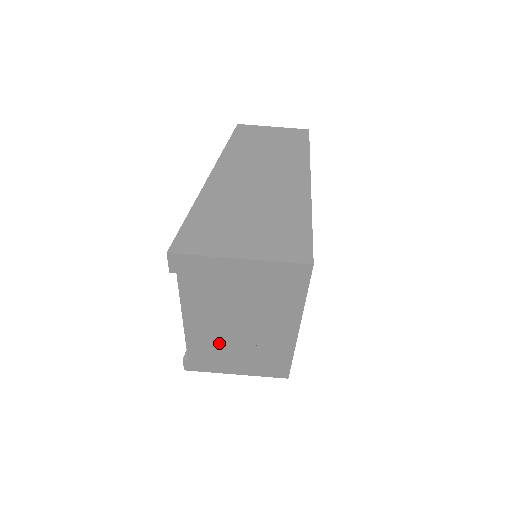
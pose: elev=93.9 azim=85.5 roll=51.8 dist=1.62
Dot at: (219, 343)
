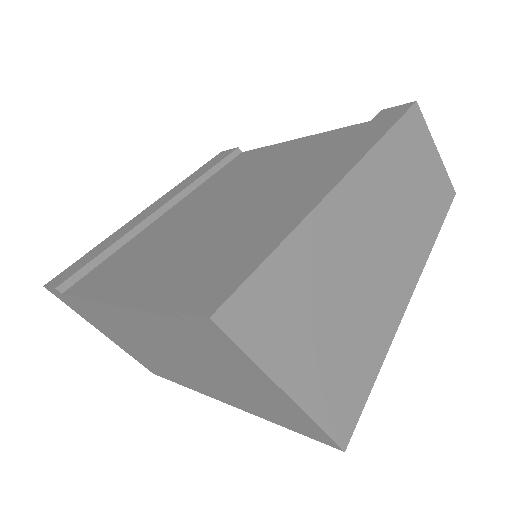
Dot at: (125, 331)
